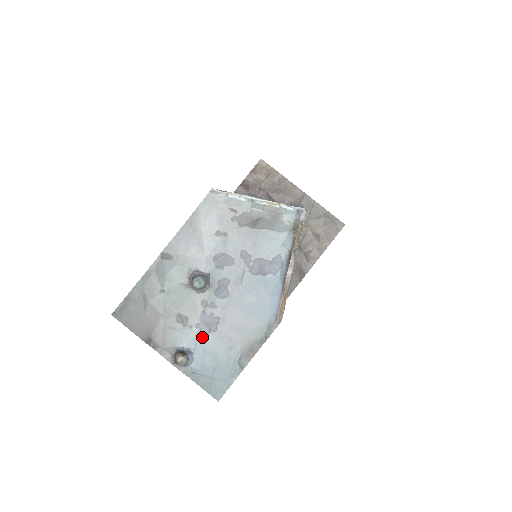
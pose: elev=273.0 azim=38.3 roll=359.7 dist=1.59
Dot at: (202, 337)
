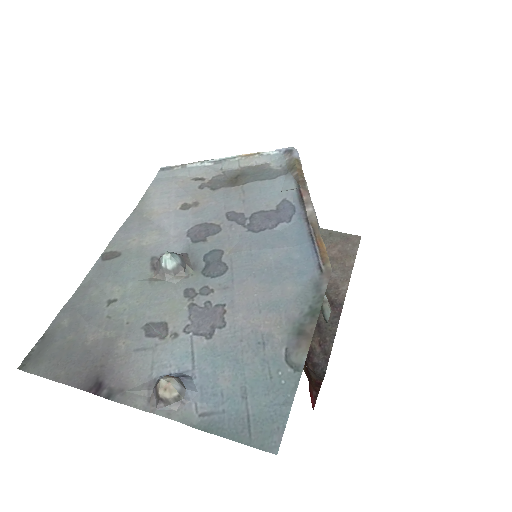
Dot at: (201, 344)
